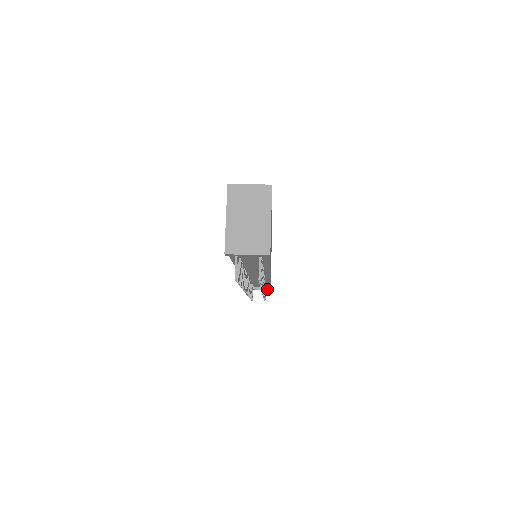
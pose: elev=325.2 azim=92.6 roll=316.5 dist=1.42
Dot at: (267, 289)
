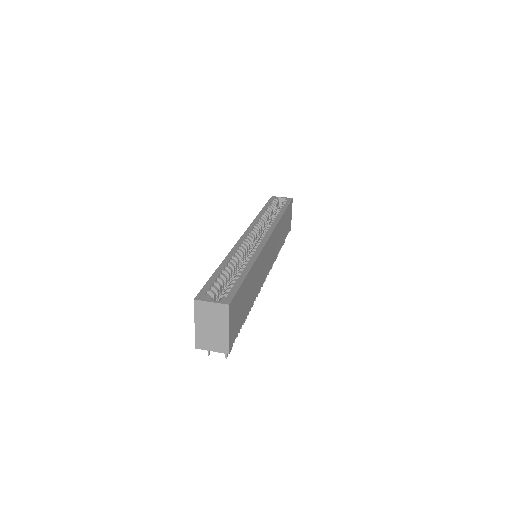
Dot at: occluded
